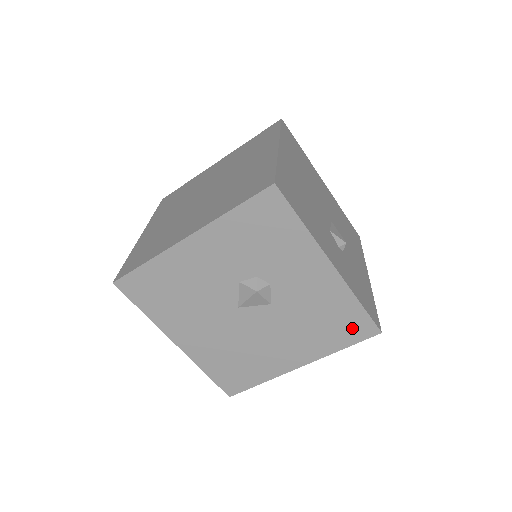
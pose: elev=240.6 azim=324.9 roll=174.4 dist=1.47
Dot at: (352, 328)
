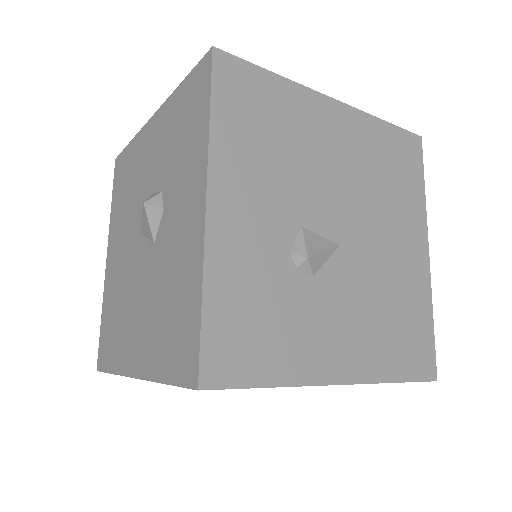
Dot at: (182, 347)
